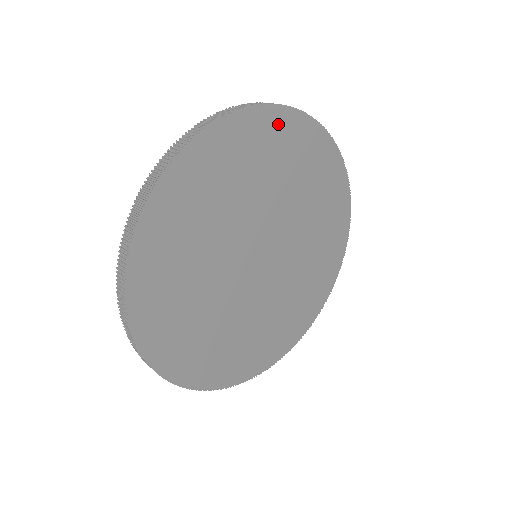
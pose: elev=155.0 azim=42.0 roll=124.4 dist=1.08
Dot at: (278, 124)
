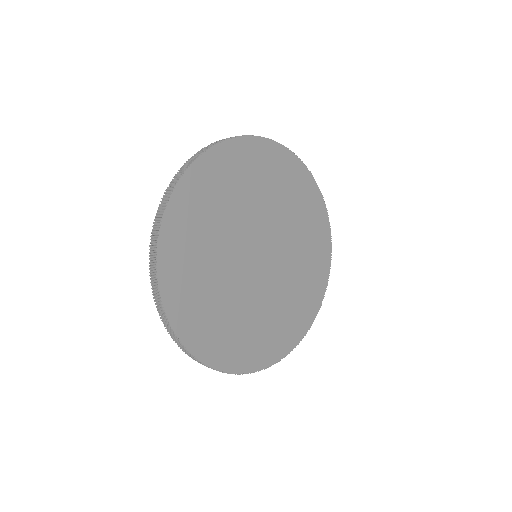
Dot at: (233, 153)
